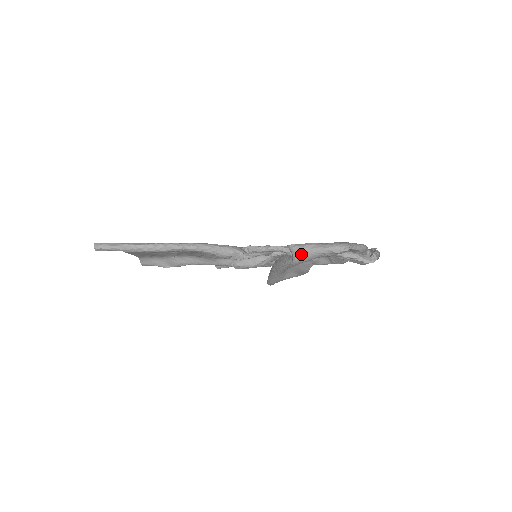
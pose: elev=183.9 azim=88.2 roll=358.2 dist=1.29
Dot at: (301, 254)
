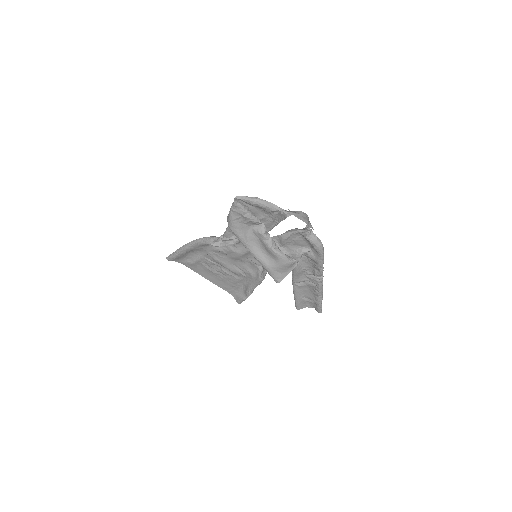
Dot at: (228, 219)
